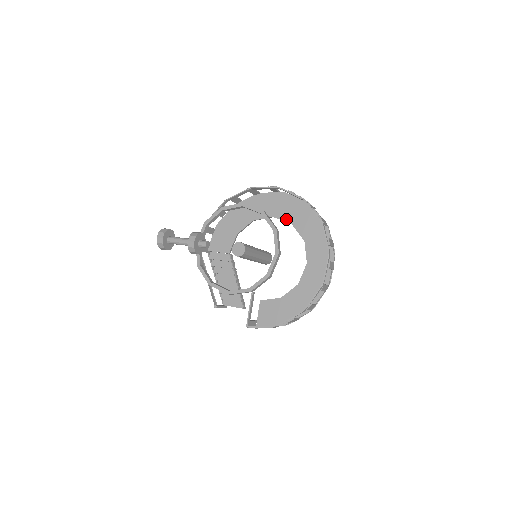
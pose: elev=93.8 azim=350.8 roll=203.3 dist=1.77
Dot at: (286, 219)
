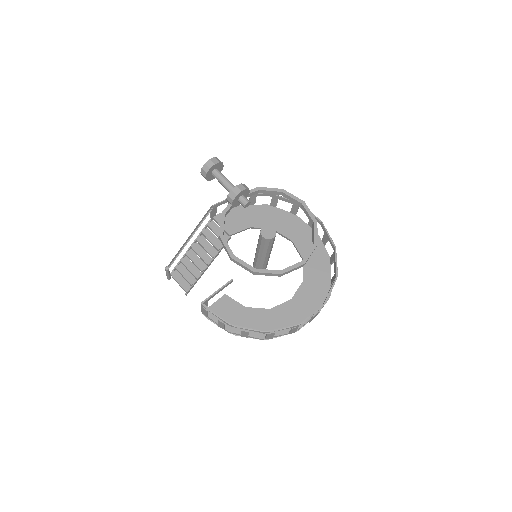
Dot at: (302, 252)
